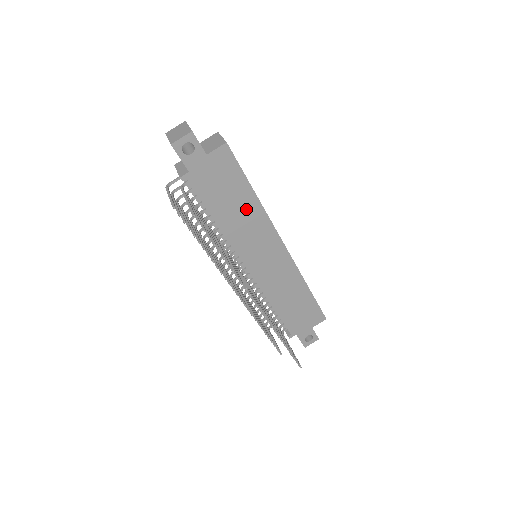
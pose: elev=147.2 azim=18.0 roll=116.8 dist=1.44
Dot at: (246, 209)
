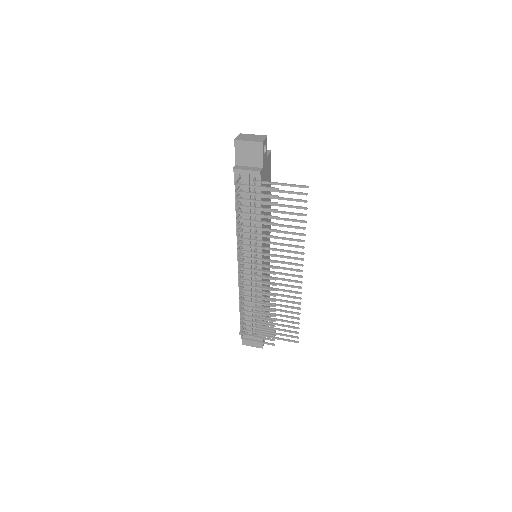
Dot at: occluded
